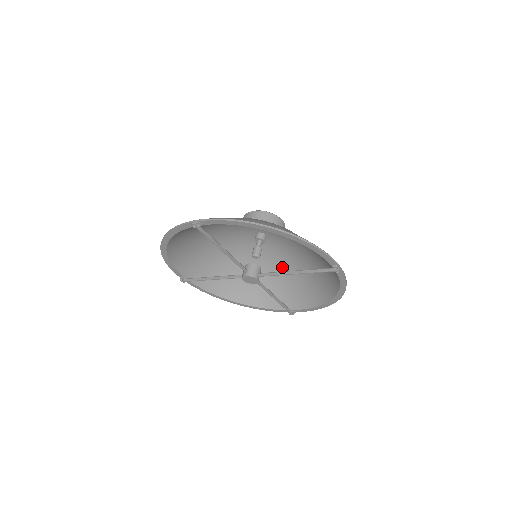
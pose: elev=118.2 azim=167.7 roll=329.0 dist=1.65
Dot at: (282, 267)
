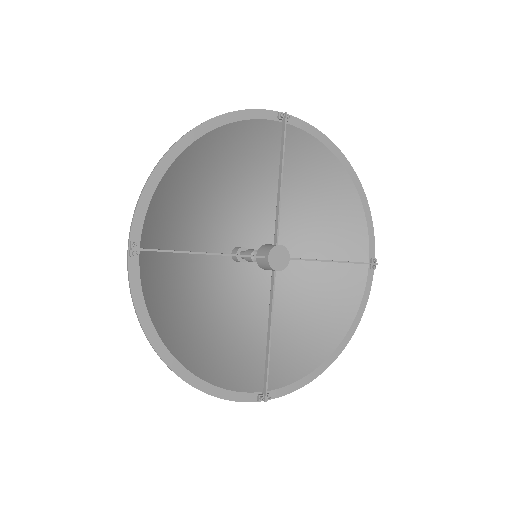
Dot at: (246, 320)
